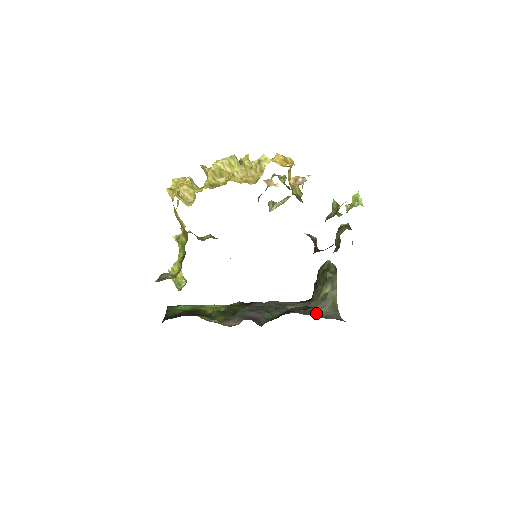
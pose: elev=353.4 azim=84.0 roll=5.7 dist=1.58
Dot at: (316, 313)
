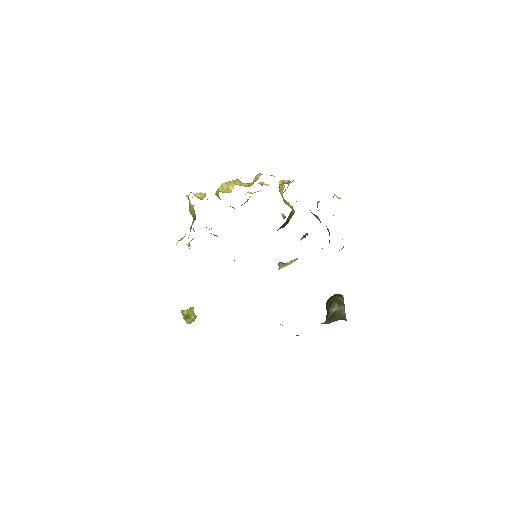
Dot at: (323, 323)
